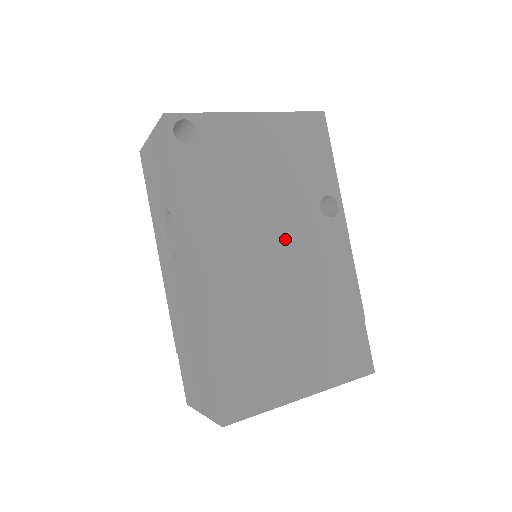
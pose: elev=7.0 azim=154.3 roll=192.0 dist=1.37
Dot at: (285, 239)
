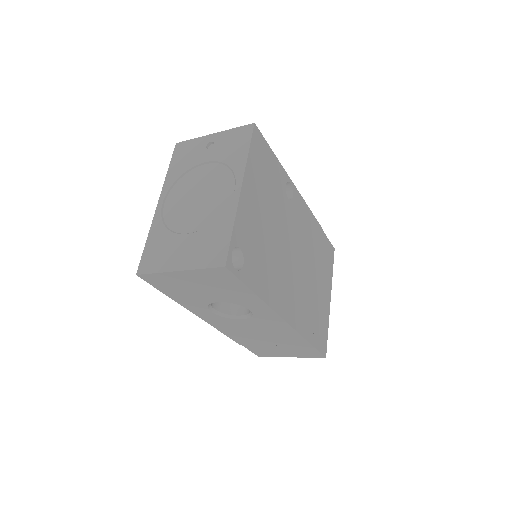
Dot at: (292, 243)
